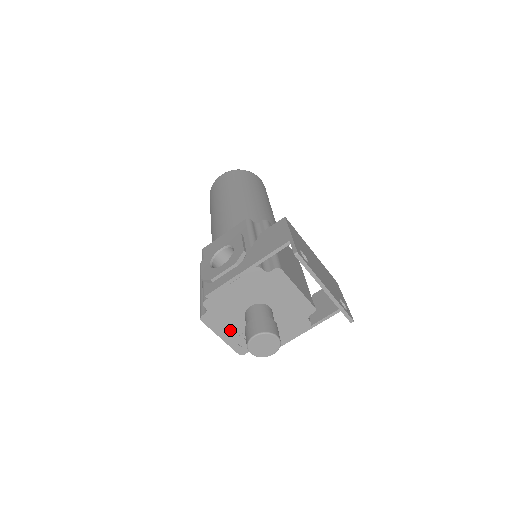
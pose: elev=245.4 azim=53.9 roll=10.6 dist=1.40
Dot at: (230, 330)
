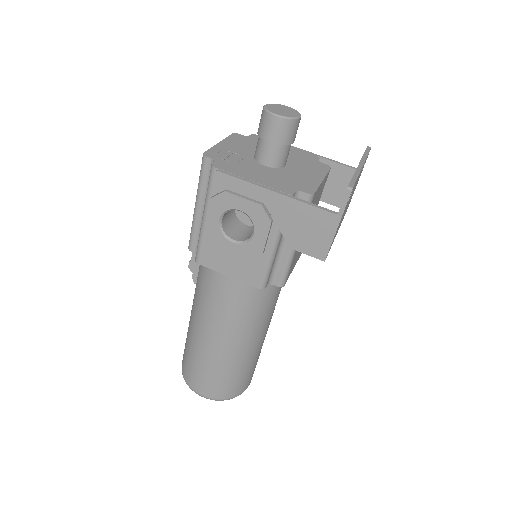
Dot at: (234, 147)
